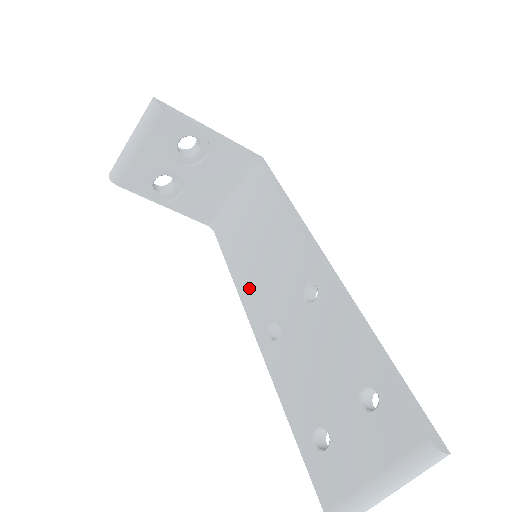
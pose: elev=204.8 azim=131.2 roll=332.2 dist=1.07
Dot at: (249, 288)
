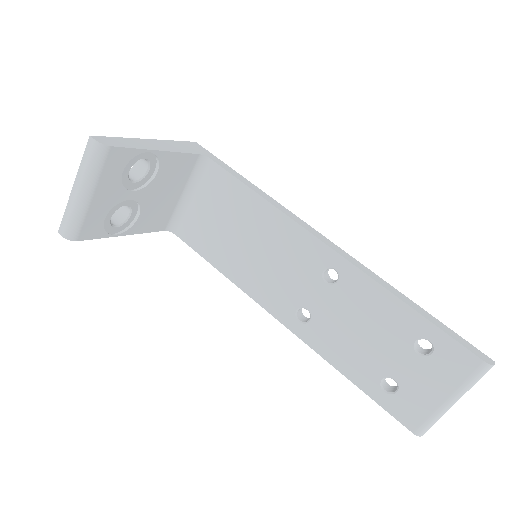
Dot at: (254, 283)
